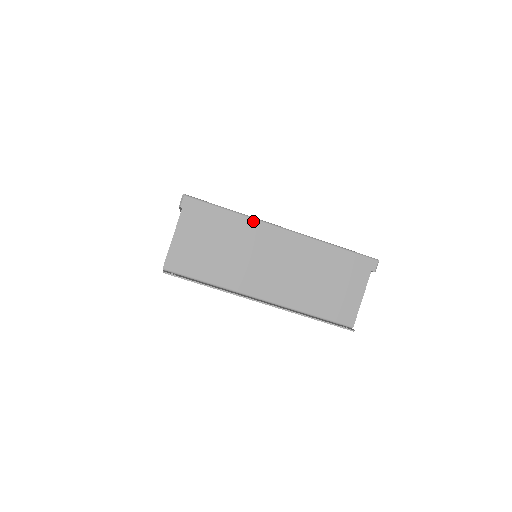
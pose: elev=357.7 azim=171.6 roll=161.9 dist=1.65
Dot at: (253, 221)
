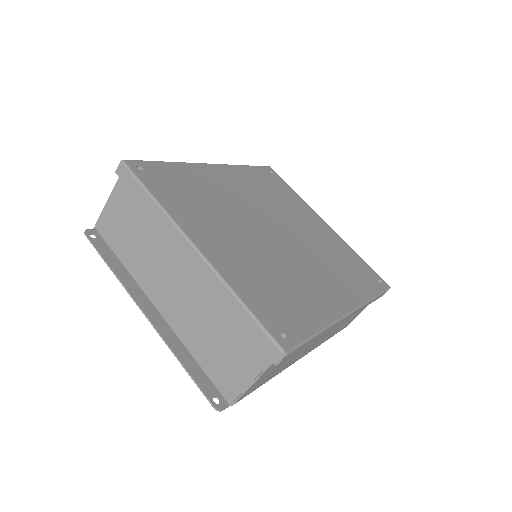
Dot at: (168, 221)
